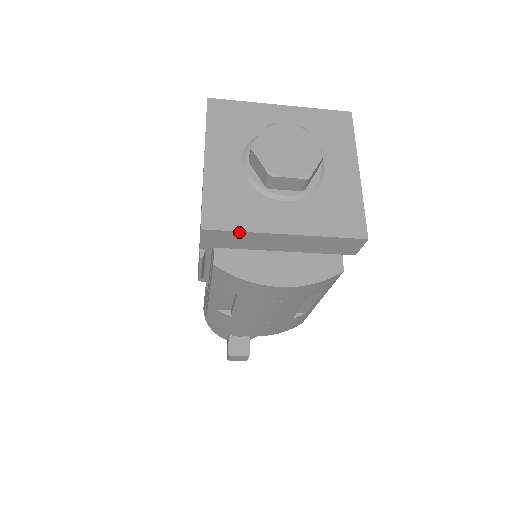
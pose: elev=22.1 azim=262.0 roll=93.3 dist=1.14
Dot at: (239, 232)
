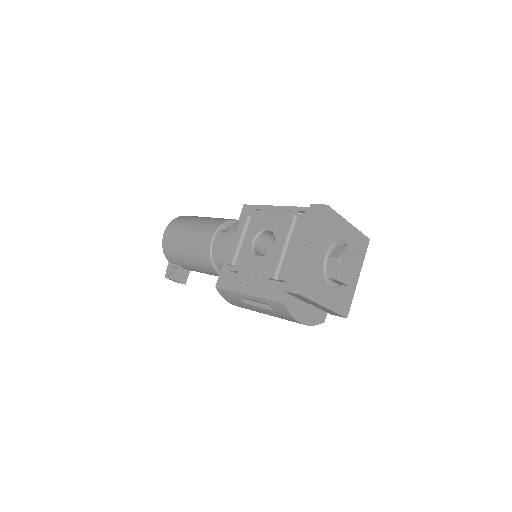
Dot at: (311, 300)
